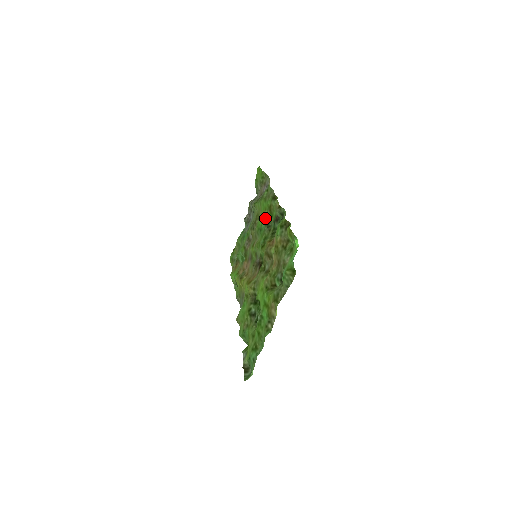
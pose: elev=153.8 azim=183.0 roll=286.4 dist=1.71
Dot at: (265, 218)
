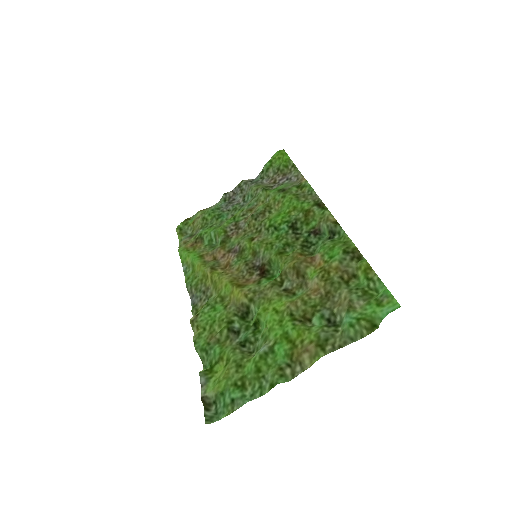
Dot at: (291, 219)
